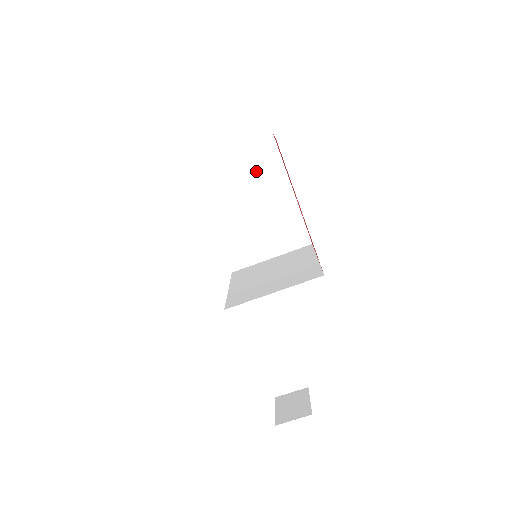
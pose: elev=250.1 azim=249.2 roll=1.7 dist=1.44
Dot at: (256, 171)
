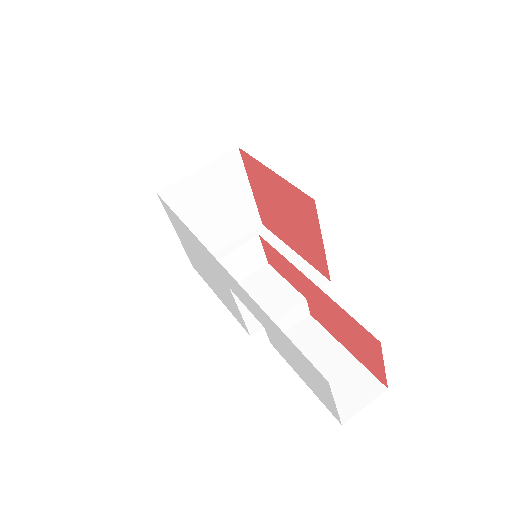
Dot at: occluded
